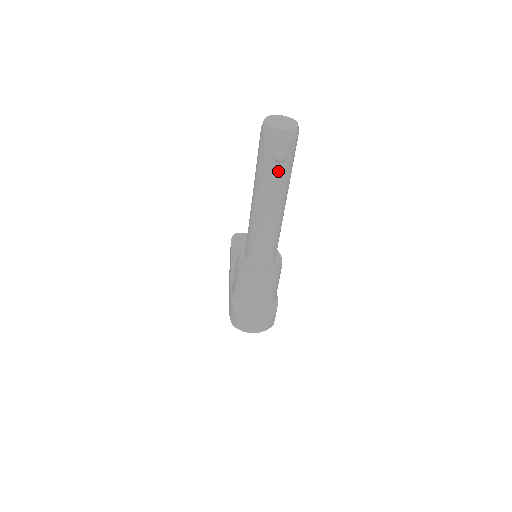
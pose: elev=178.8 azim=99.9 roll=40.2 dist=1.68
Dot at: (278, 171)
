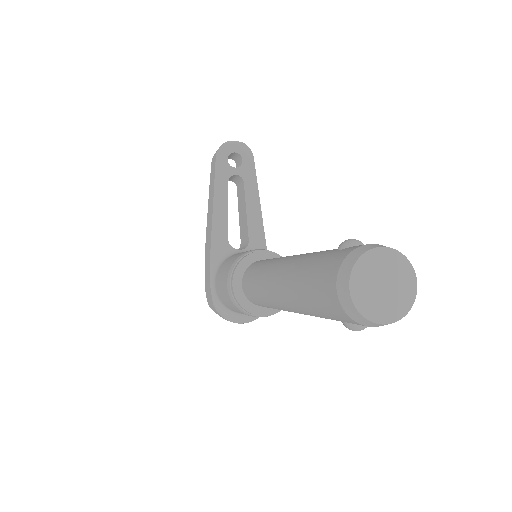
Dot at: occluded
